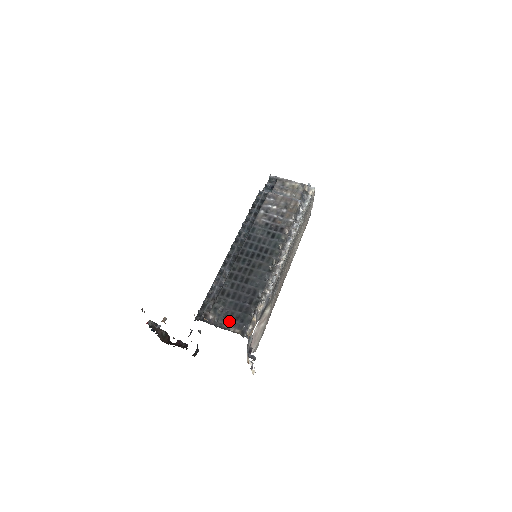
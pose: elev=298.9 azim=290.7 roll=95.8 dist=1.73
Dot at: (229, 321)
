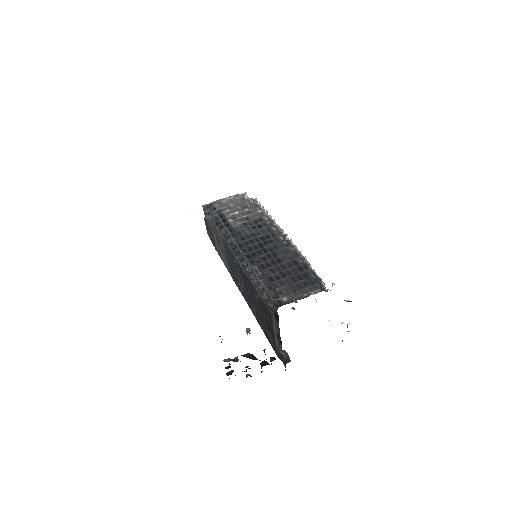
Dot at: (302, 291)
